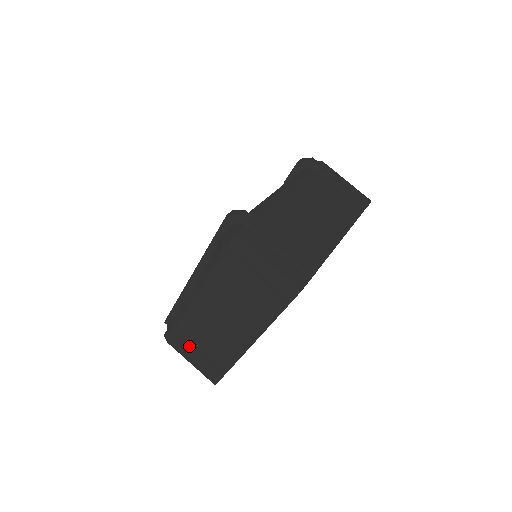
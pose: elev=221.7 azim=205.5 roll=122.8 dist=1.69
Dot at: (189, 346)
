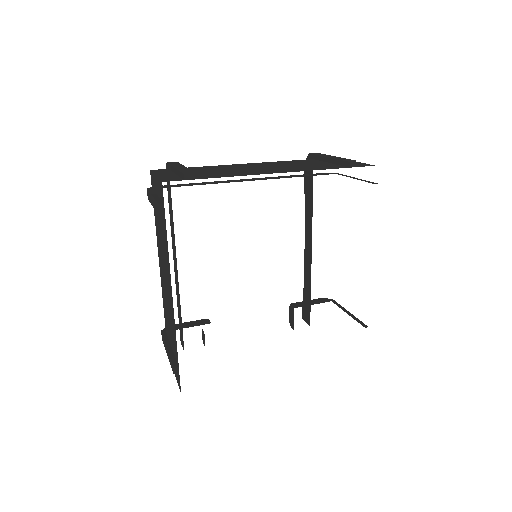
Dot at: (167, 342)
